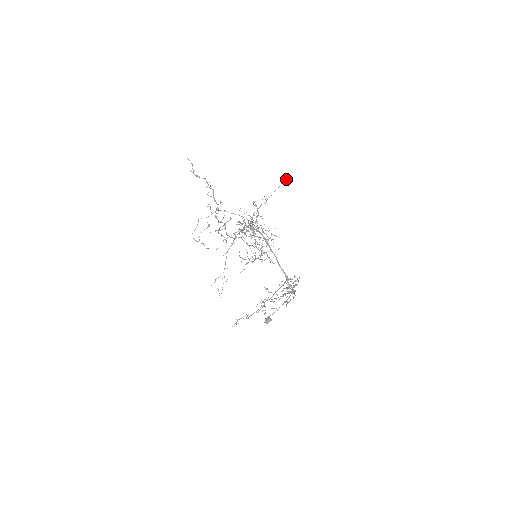
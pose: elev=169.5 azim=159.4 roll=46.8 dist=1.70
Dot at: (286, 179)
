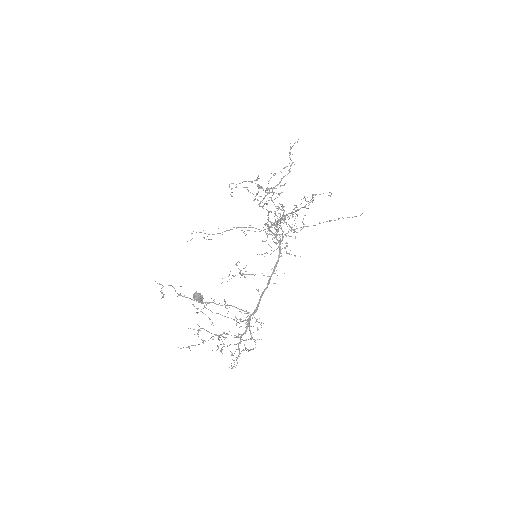
Dot at: occluded
